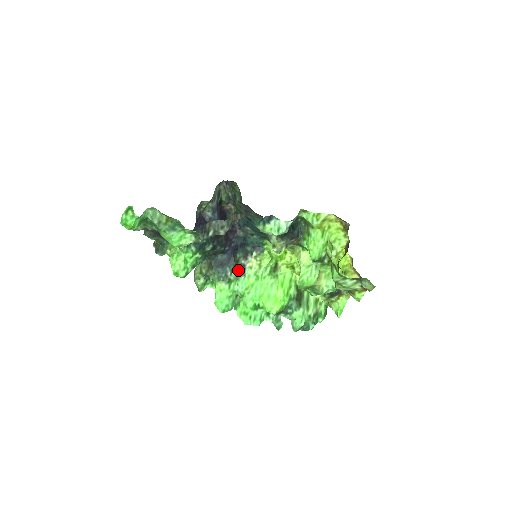
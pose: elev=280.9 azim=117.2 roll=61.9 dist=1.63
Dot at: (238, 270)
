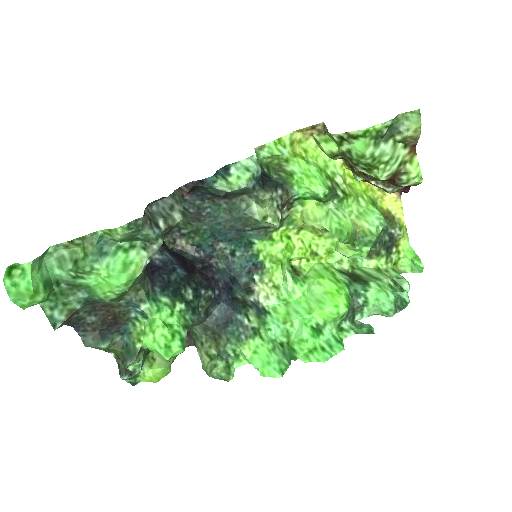
Dot at: (254, 311)
